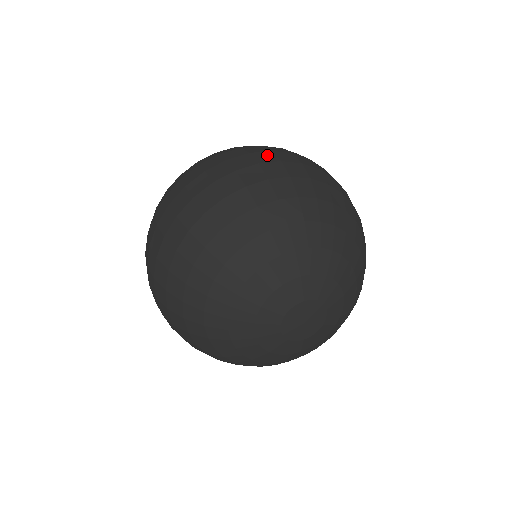
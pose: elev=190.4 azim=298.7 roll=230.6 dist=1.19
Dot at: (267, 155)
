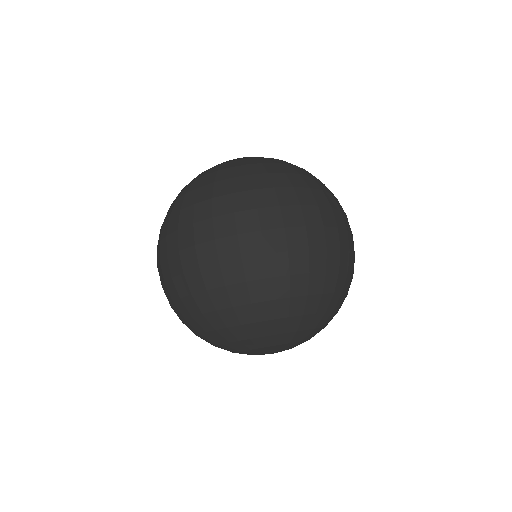
Dot at: (254, 241)
